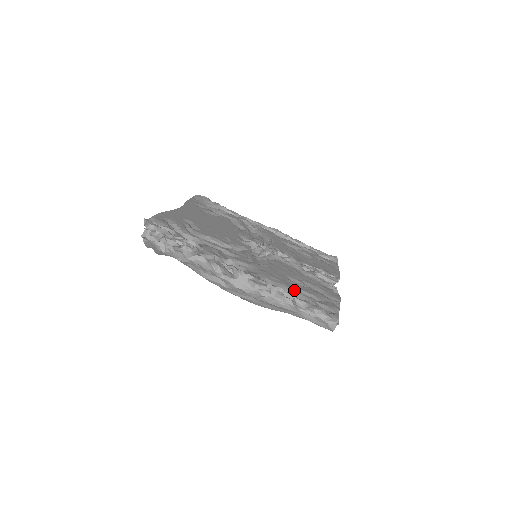
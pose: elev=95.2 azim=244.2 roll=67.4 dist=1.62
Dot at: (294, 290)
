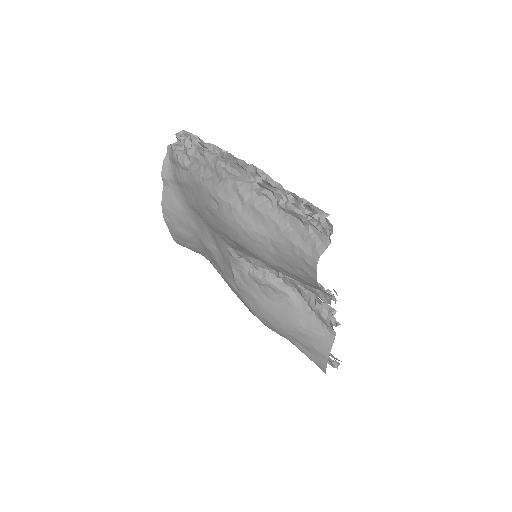
Dot at: occluded
